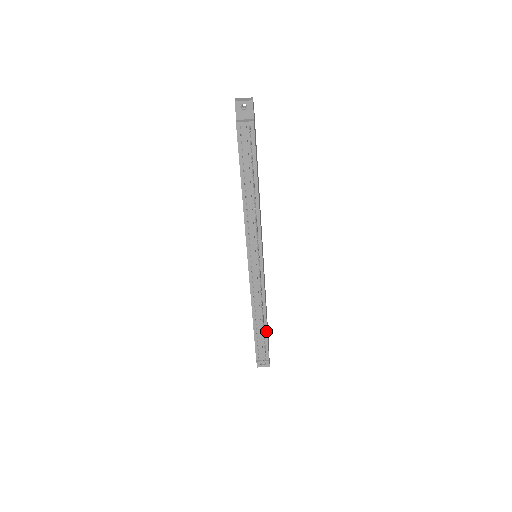
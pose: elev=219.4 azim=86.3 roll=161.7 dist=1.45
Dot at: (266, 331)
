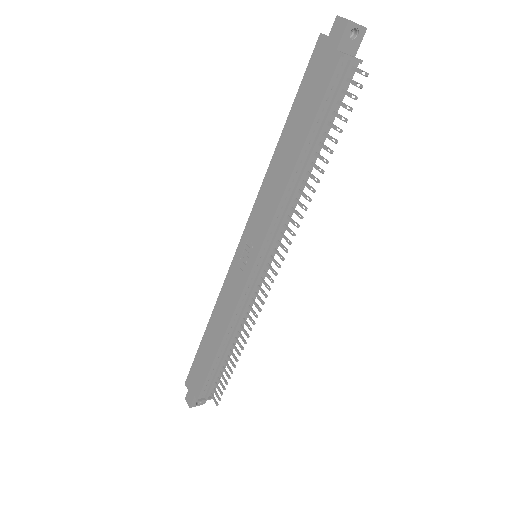
Dot at: (228, 358)
